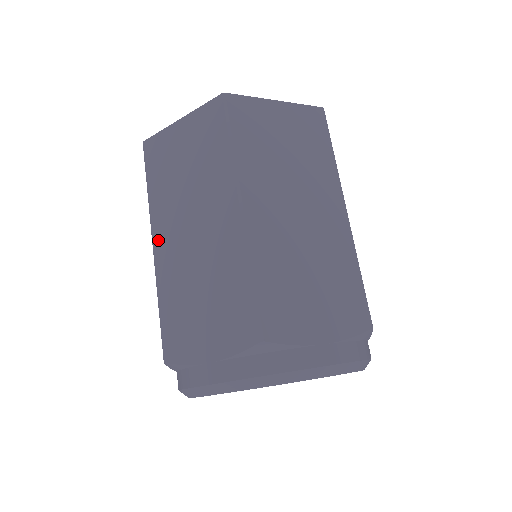
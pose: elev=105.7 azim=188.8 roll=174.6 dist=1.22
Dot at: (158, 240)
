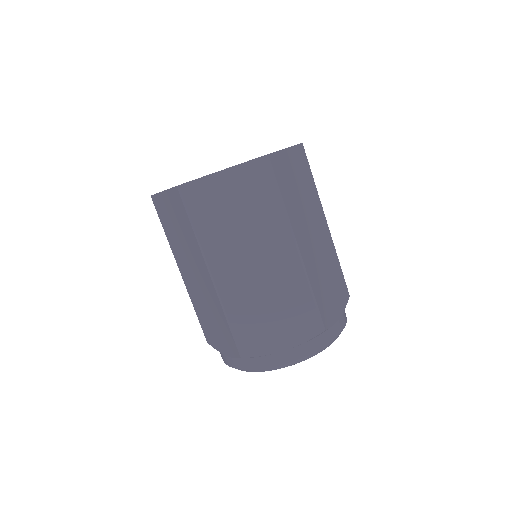
Dot at: (181, 271)
